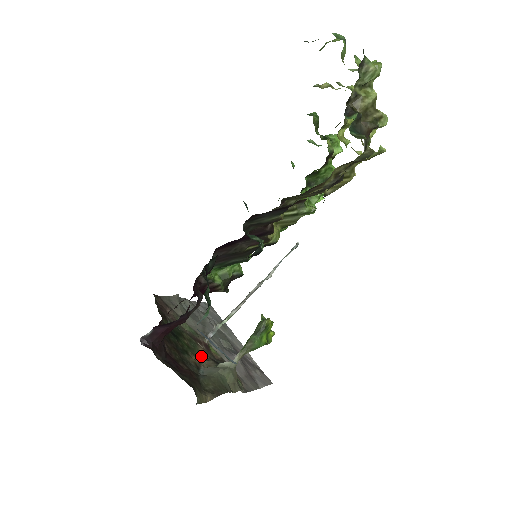
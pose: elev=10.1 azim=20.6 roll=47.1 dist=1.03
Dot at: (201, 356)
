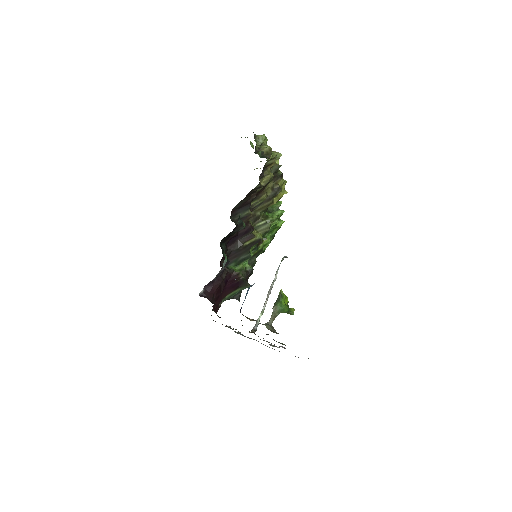
Dot at: (249, 331)
